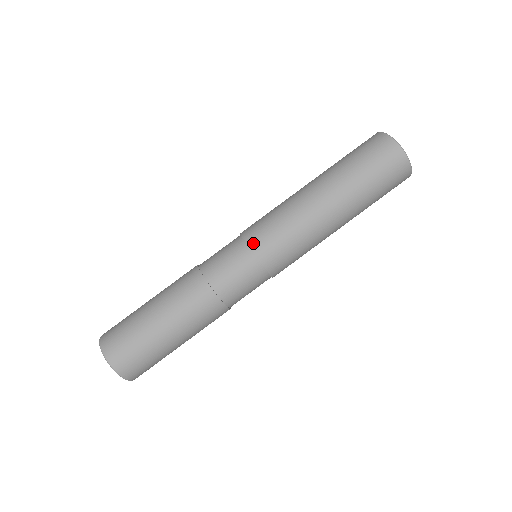
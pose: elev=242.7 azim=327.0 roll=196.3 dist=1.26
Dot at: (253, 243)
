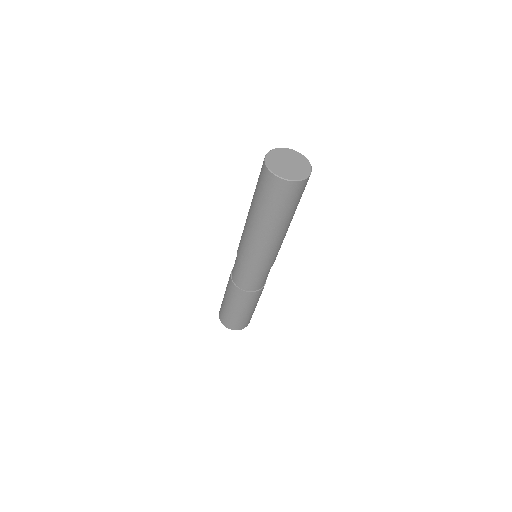
Dot at: (240, 261)
